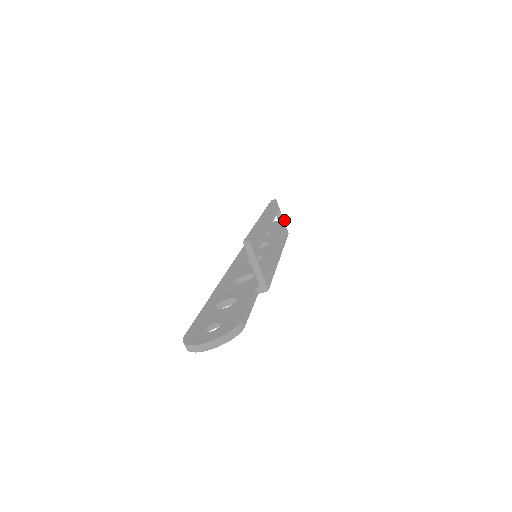
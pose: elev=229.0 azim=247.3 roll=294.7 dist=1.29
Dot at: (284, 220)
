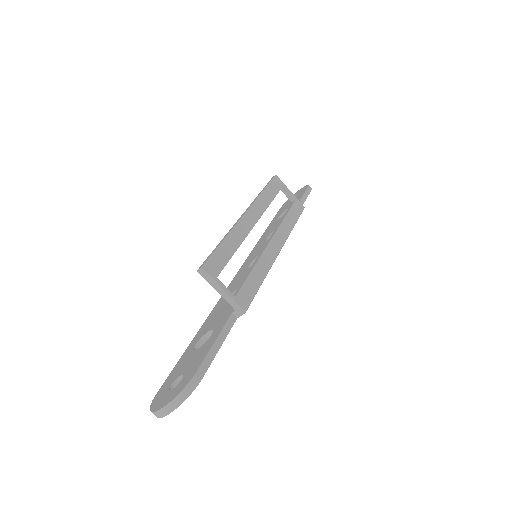
Dot at: (308, 186)
